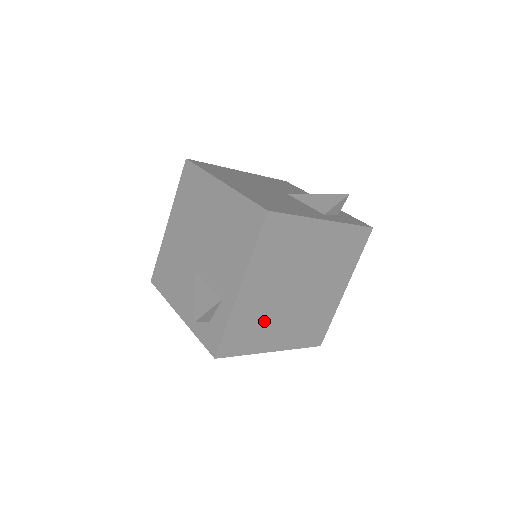
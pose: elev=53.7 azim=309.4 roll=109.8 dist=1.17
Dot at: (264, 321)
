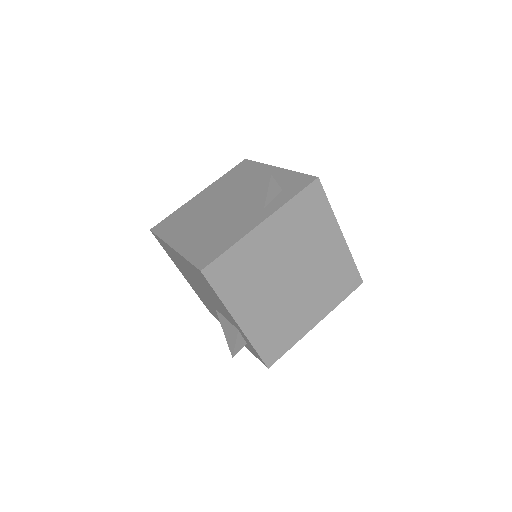
Dot at: (284, 318)
